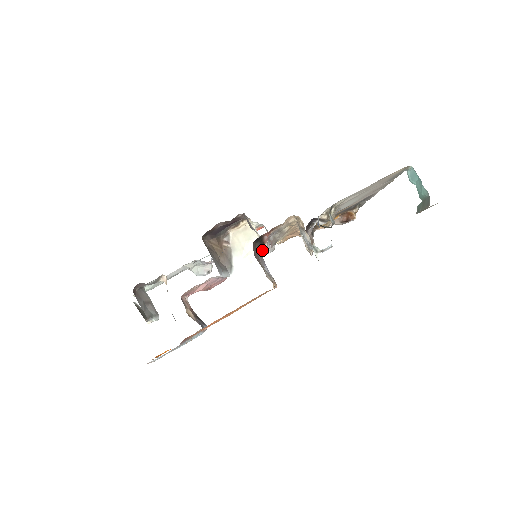
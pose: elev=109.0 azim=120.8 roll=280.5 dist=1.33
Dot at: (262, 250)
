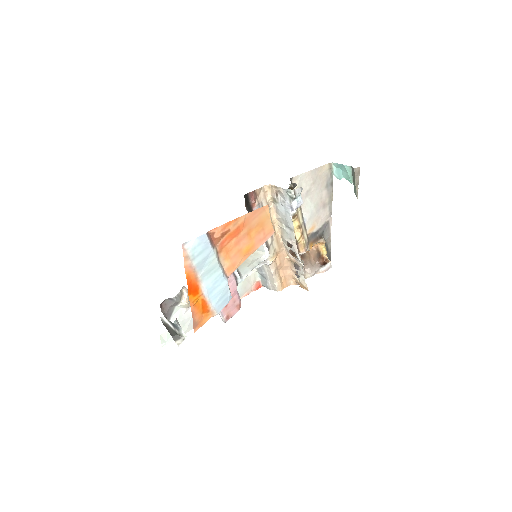
Dot at: (260, 257)
